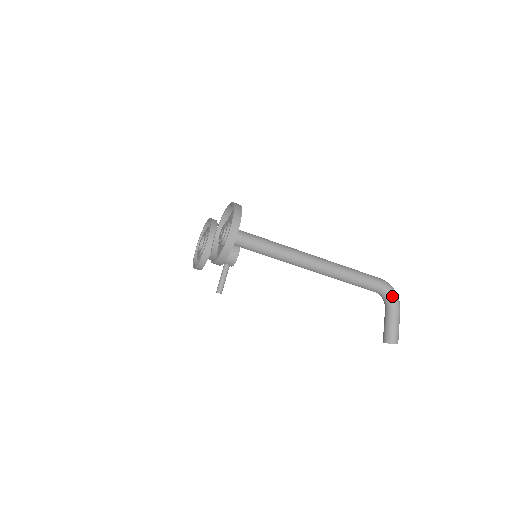
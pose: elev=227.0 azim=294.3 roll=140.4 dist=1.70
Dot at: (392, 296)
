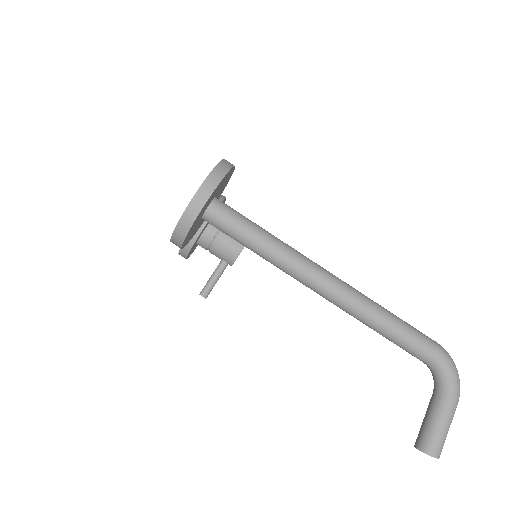
Dot at: (449, 376)
